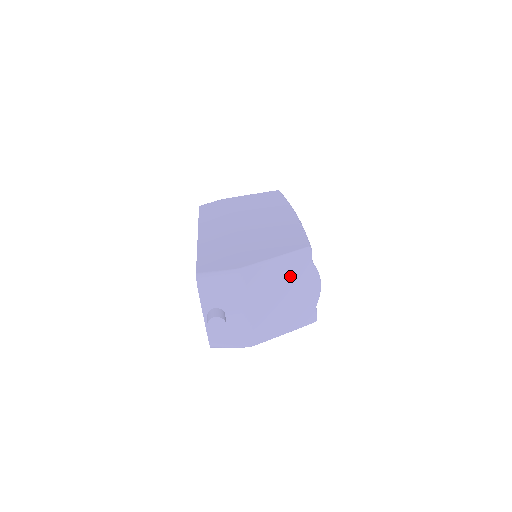
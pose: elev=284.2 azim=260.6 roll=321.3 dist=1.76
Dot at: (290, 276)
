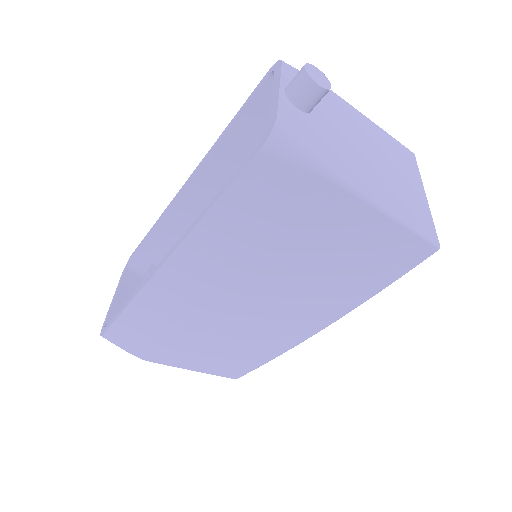
Dot at: occluded
